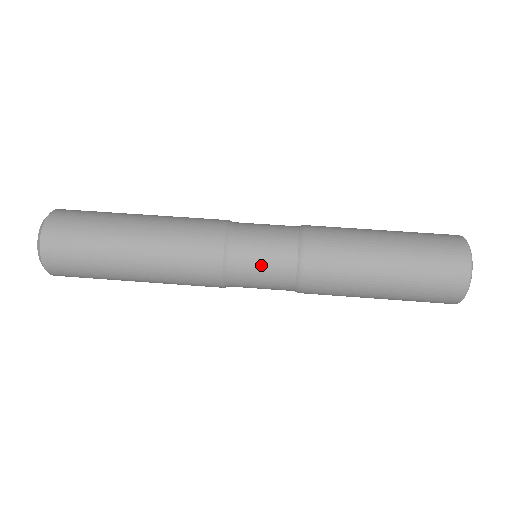
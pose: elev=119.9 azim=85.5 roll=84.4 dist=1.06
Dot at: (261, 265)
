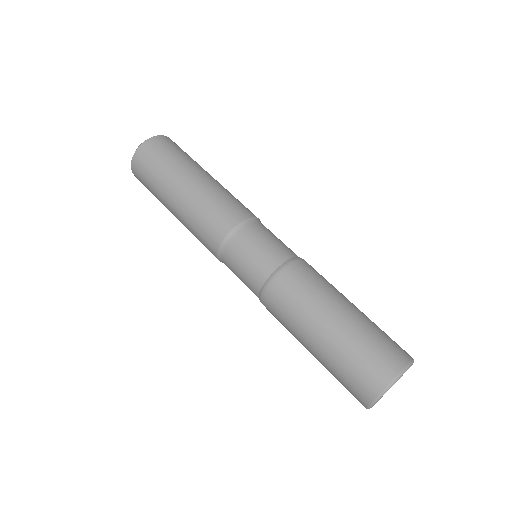
Dot at: (240, 270)
